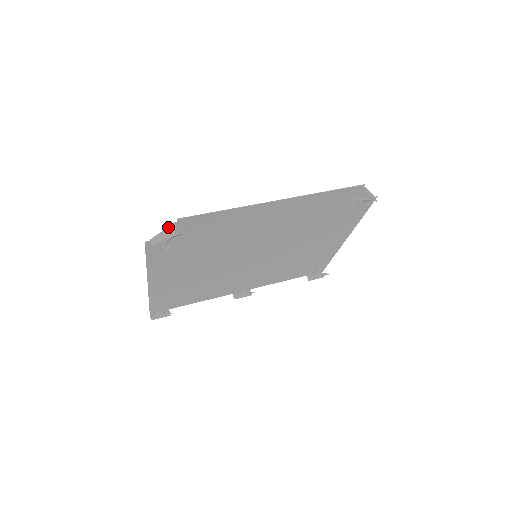
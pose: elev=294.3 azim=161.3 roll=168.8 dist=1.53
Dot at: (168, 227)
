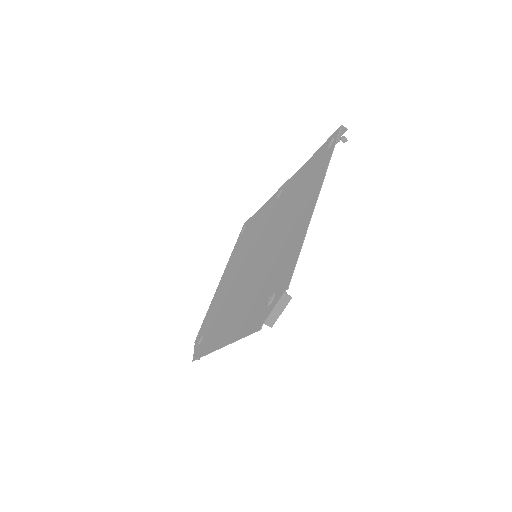
Dot at: (194, 354)
